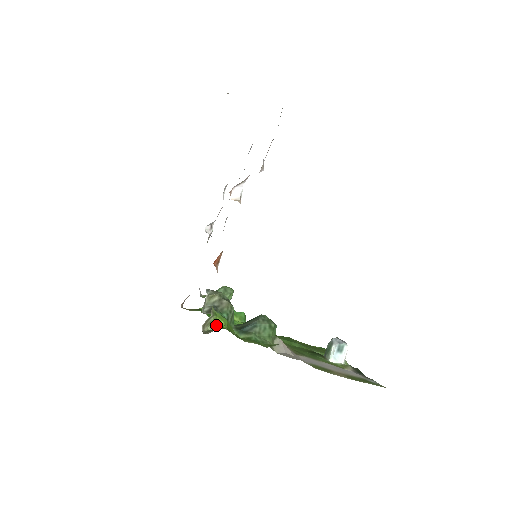
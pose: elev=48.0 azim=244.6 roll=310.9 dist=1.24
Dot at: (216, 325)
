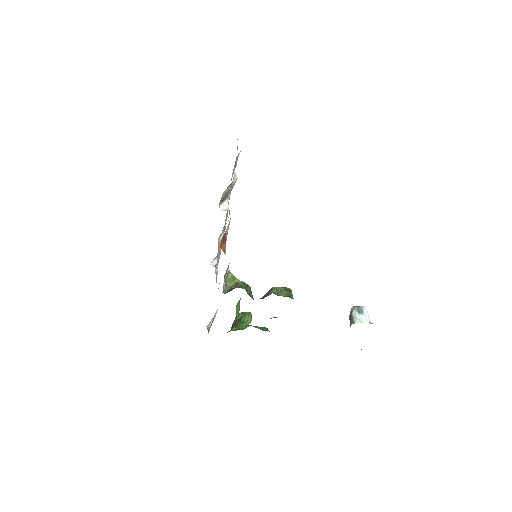
Dot at: (236, 281)
